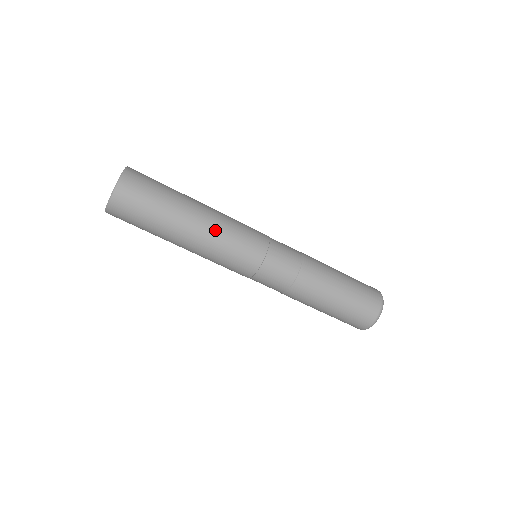
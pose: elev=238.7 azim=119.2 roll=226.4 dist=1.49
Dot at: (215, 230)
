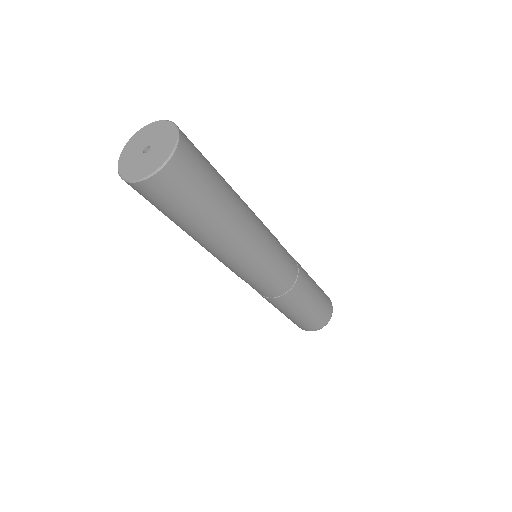
Dot at: (252, 216)
